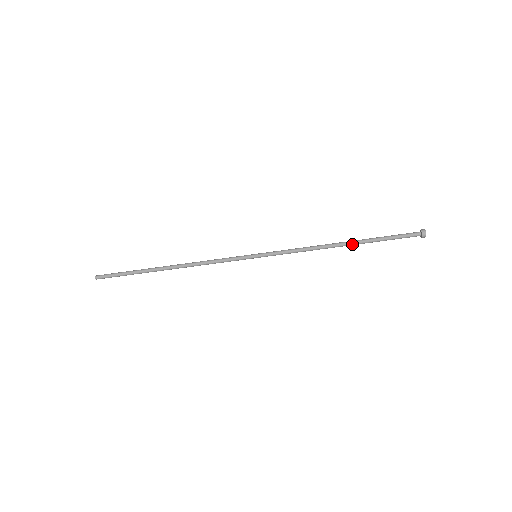
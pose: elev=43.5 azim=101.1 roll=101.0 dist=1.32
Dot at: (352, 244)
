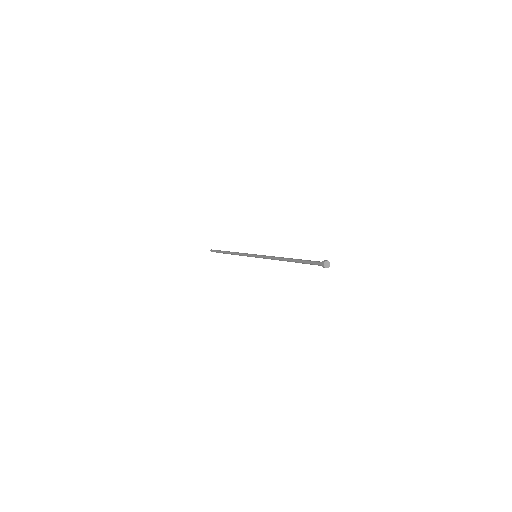
Dot at: occluded
